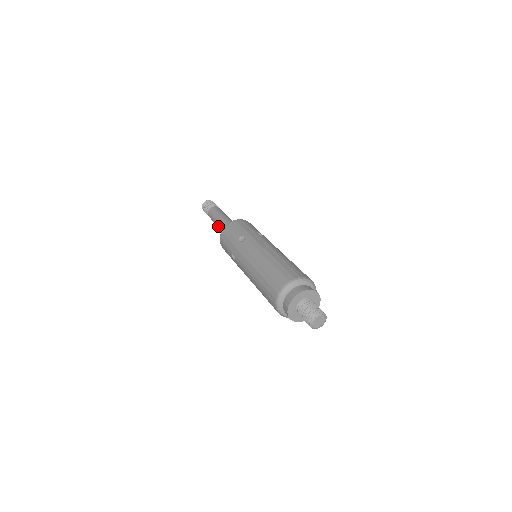
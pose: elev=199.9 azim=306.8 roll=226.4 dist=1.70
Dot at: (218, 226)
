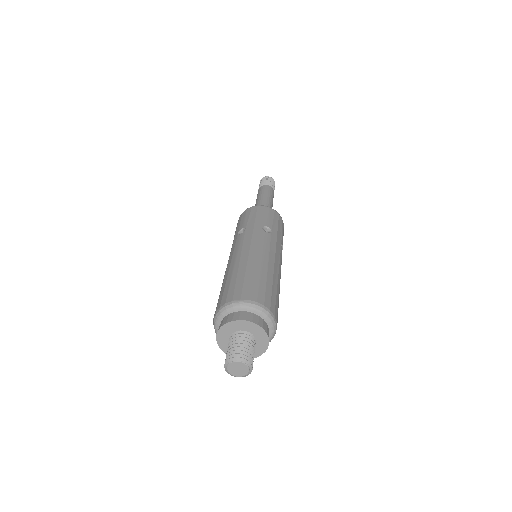
Dot at: (257, 202)
